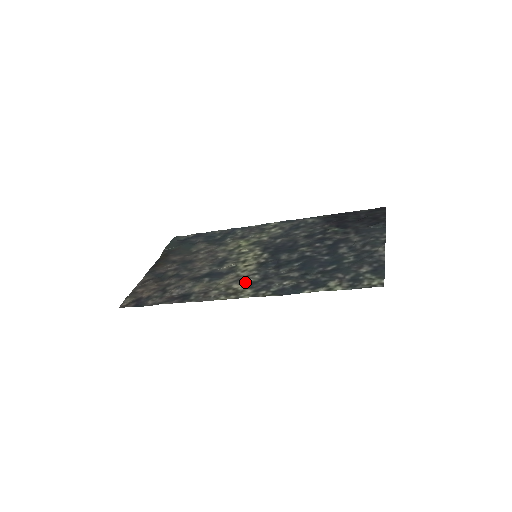
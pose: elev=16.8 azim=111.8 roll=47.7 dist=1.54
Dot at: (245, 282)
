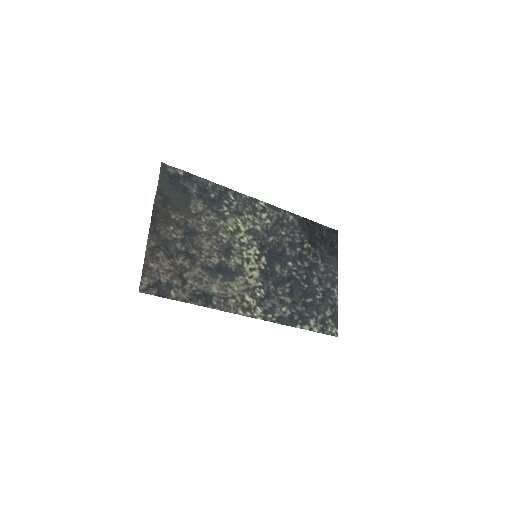
Dot at: (255, 296)
